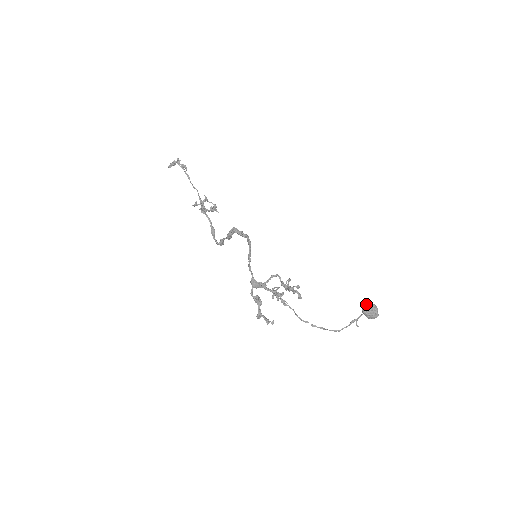
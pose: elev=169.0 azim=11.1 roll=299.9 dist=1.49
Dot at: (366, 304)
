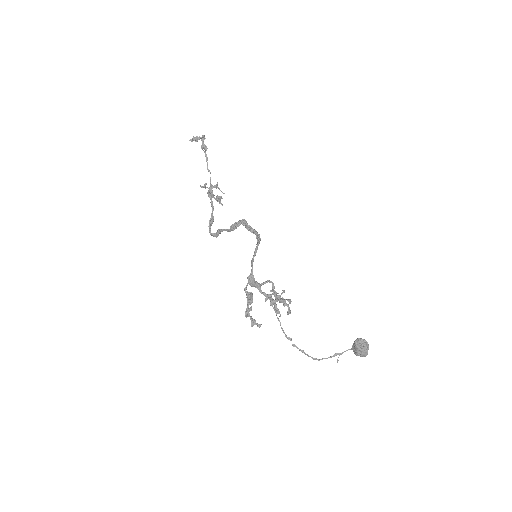
Dot at: (360, 338)
